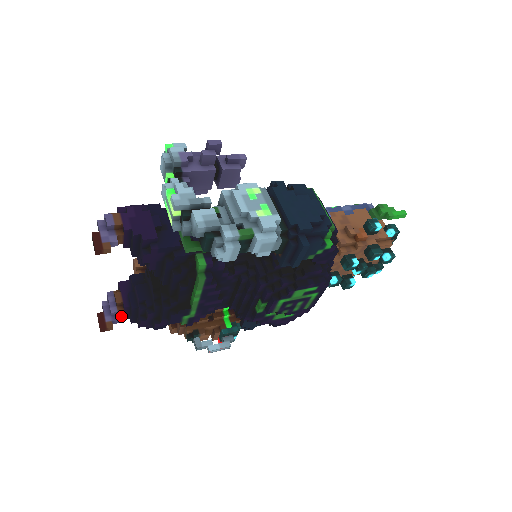
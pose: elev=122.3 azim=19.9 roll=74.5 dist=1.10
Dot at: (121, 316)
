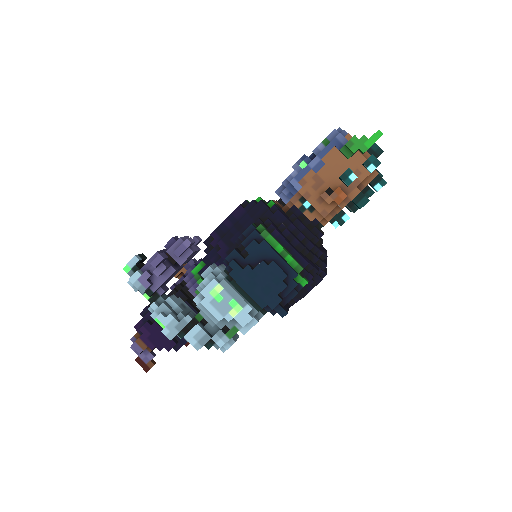
Dot at: occluded
